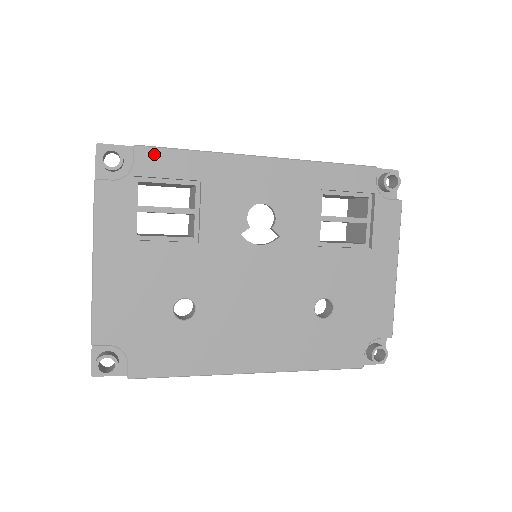
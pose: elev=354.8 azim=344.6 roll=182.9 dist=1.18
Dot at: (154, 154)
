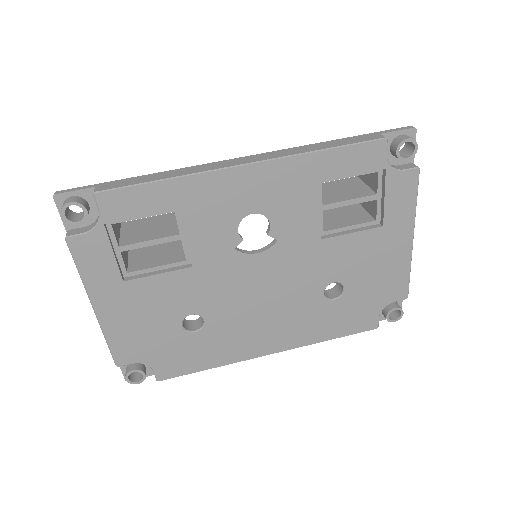
Dot at: (118, 196)
